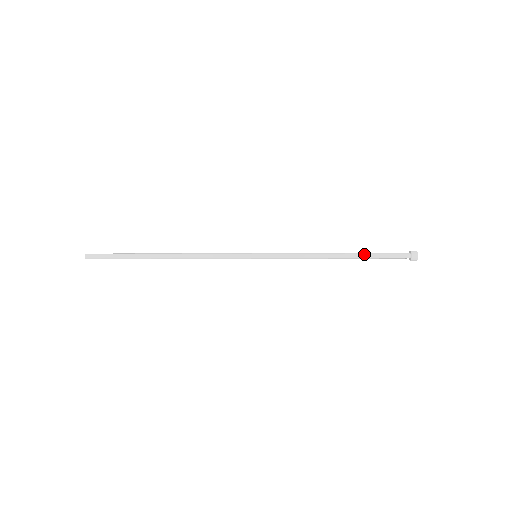
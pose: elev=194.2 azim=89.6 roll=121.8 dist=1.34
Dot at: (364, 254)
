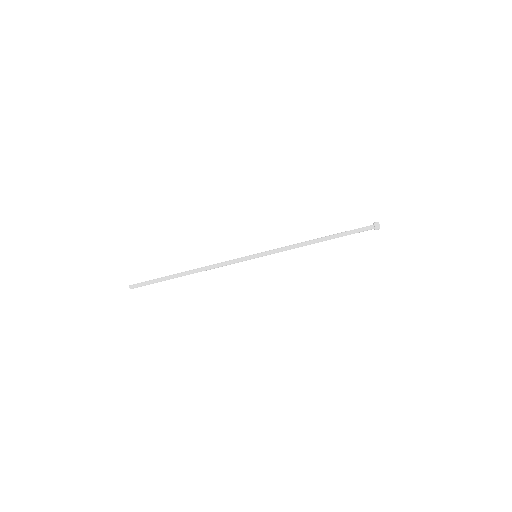
Dot at: (337, 234)
